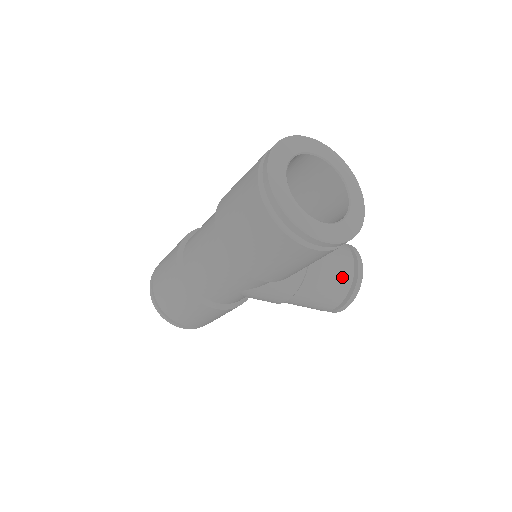
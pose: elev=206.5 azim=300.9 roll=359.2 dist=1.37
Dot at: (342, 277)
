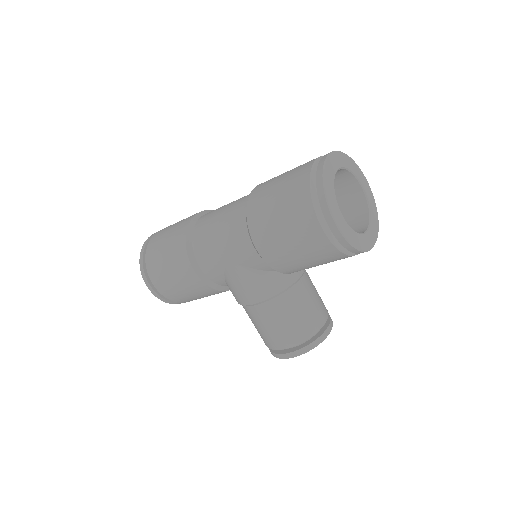
Dot at: (310, 321)
